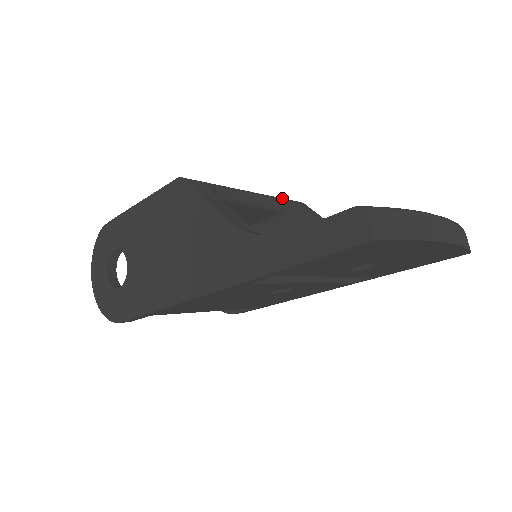
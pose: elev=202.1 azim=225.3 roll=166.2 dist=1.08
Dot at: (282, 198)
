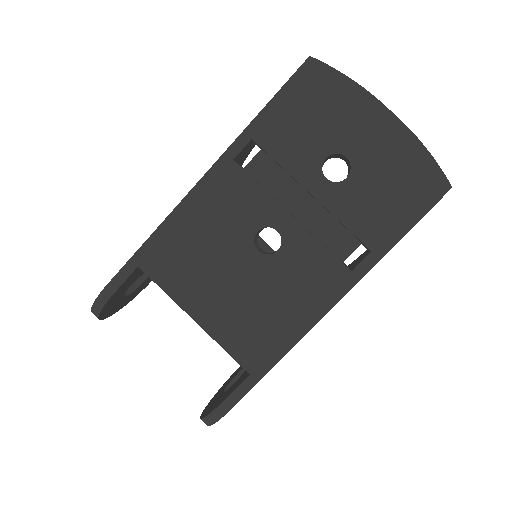
Dot at: occluded
